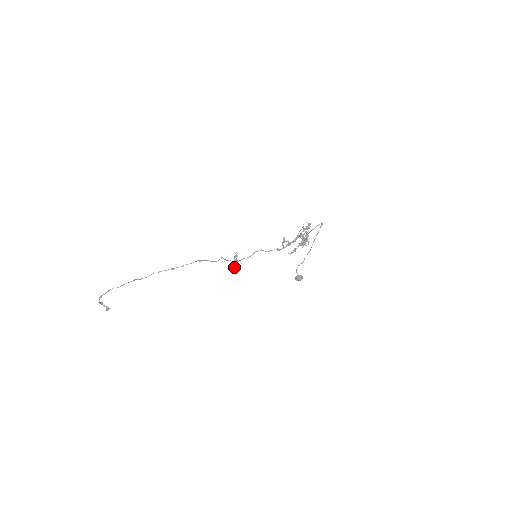
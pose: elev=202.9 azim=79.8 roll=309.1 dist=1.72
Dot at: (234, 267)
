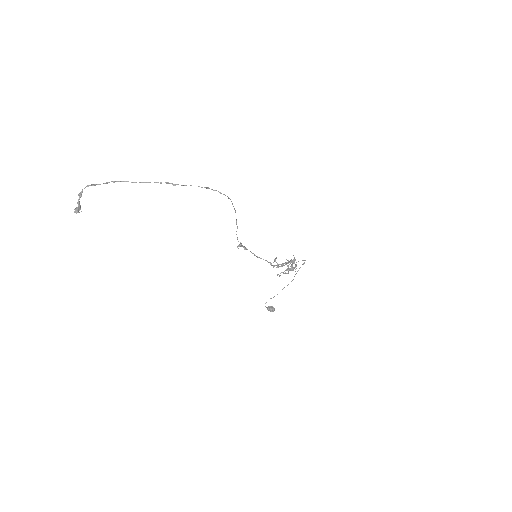
Dot at: (245, 248)
